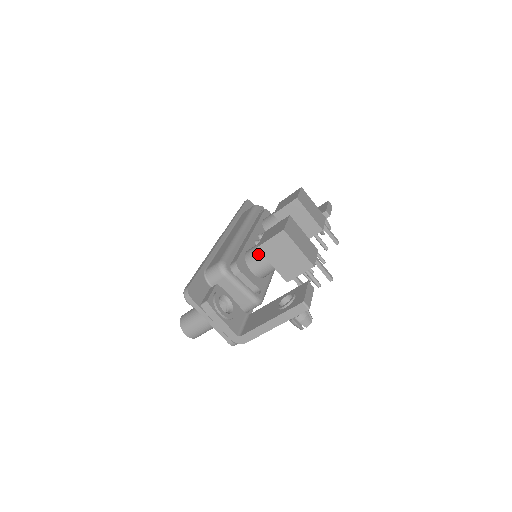
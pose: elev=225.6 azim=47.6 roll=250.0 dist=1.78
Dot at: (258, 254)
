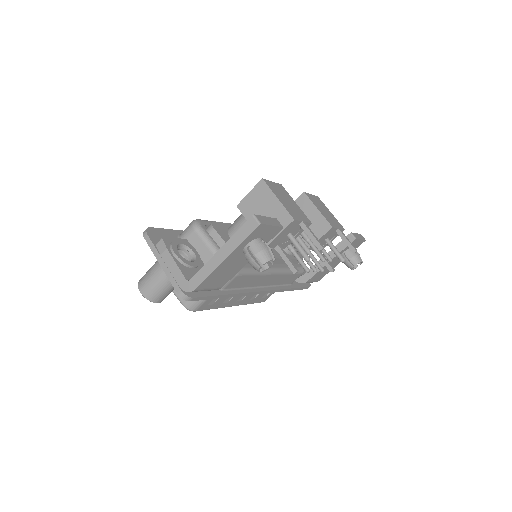
Dot at: (239, 218)
